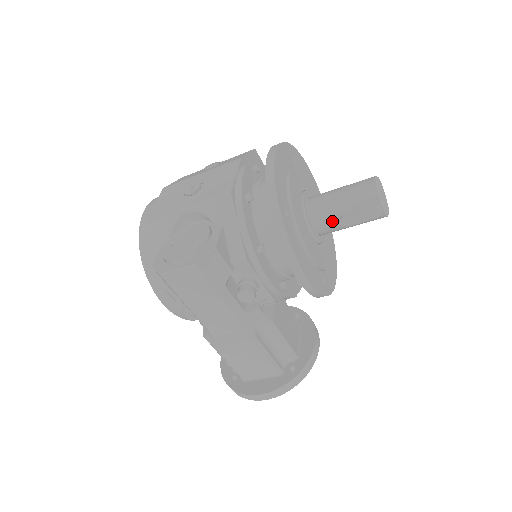
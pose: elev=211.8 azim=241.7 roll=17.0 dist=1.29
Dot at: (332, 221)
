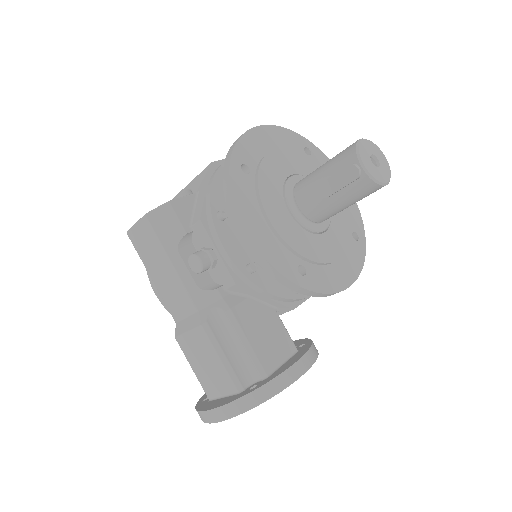
Dot at: (312, 194)
